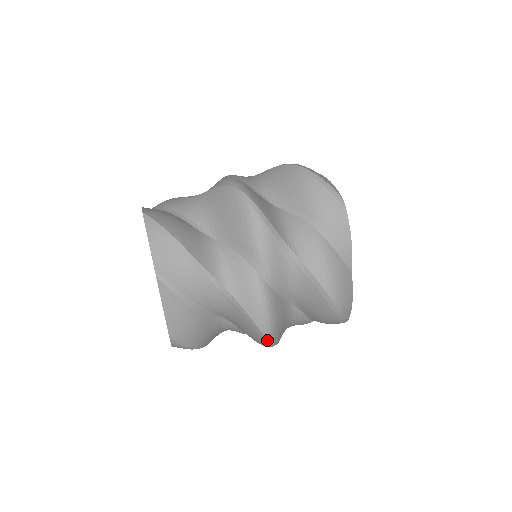
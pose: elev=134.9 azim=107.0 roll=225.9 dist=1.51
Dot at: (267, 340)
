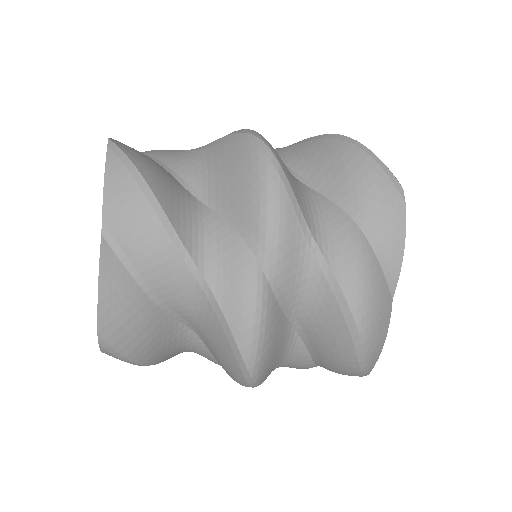
Dot at: (248, 373)
